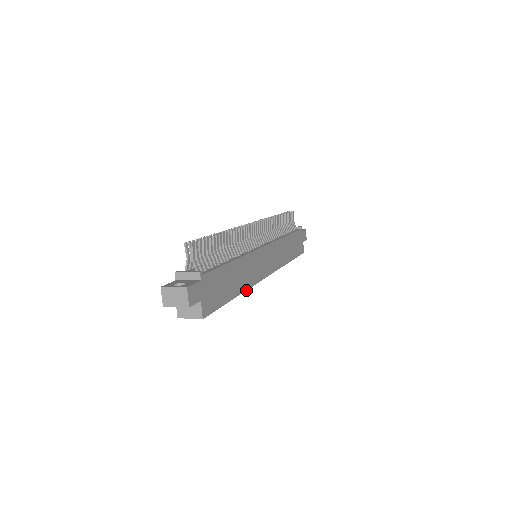
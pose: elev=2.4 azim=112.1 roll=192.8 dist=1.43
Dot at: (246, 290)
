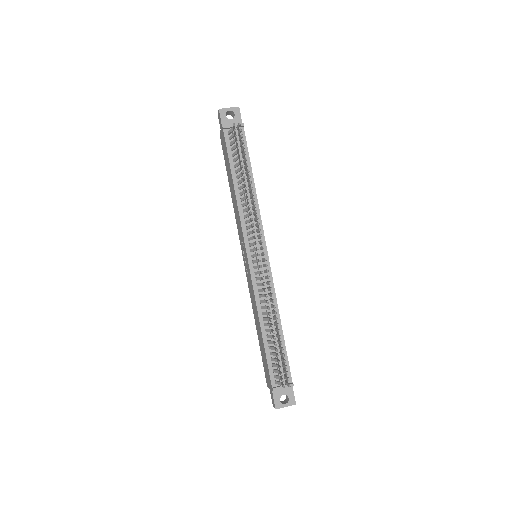
Dot at: occluded
